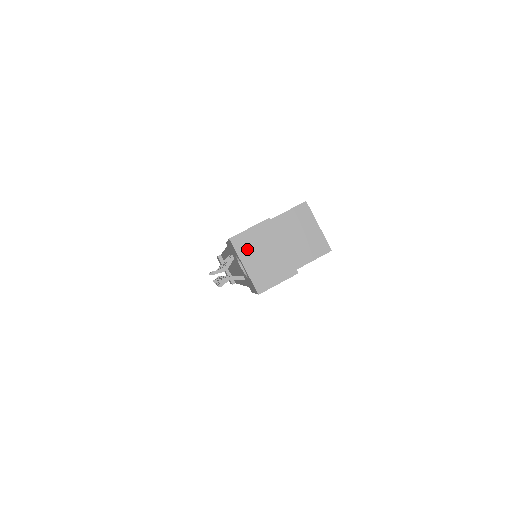
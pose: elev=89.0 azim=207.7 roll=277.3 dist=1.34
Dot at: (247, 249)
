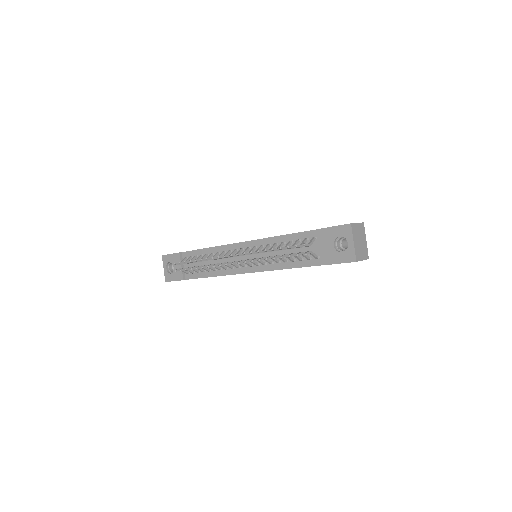
Dot at: (356, 234)
